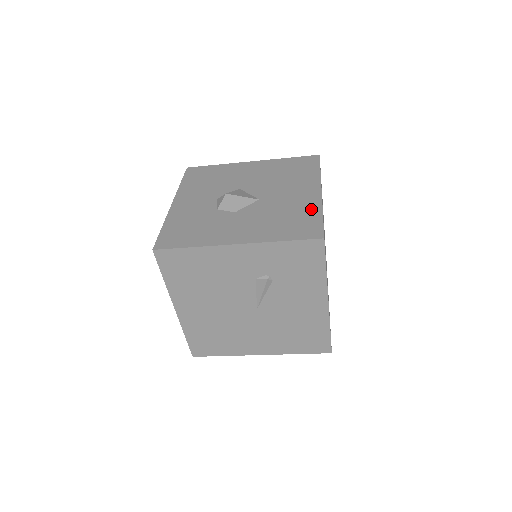
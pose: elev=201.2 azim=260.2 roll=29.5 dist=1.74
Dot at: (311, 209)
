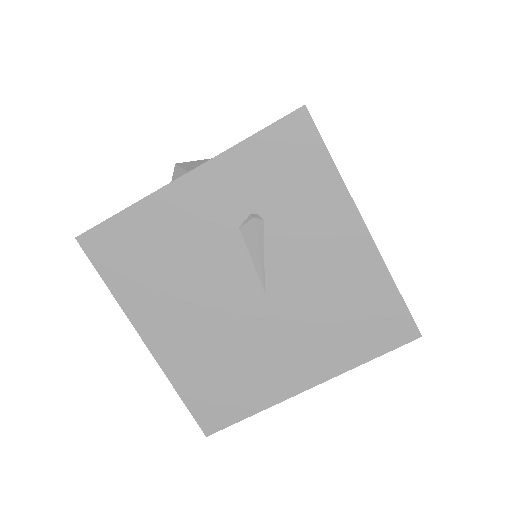
Dot at: occluded
